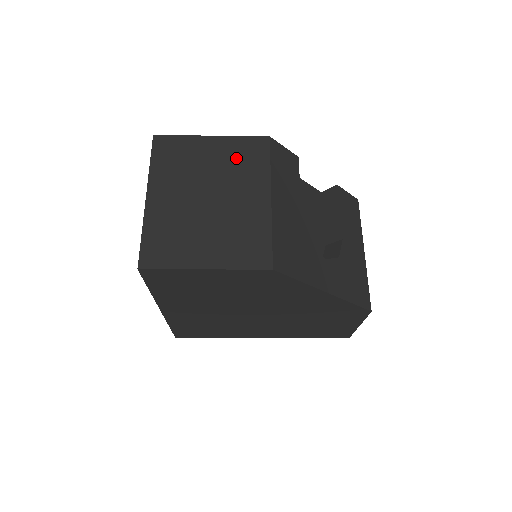
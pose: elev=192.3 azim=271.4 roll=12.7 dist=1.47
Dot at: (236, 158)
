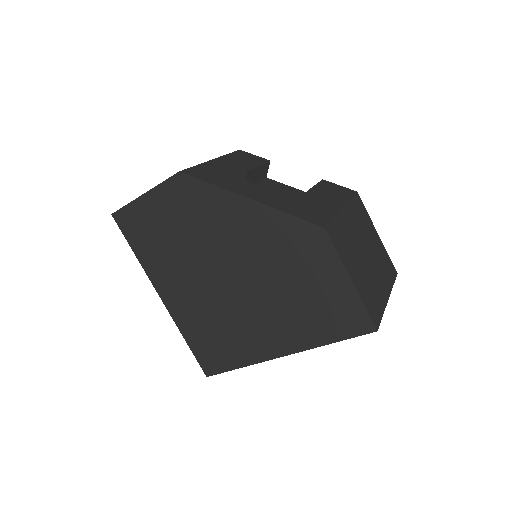
Dot at: occluded
